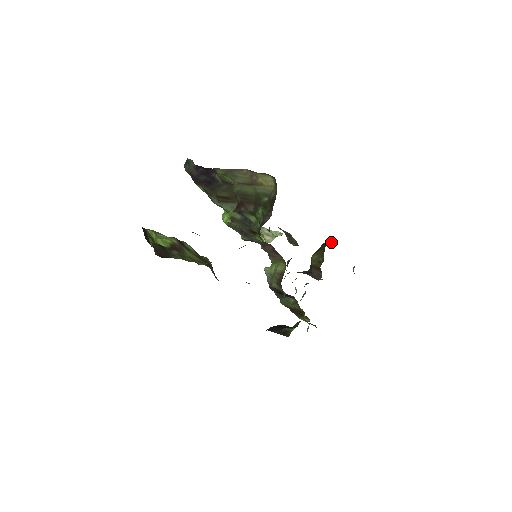
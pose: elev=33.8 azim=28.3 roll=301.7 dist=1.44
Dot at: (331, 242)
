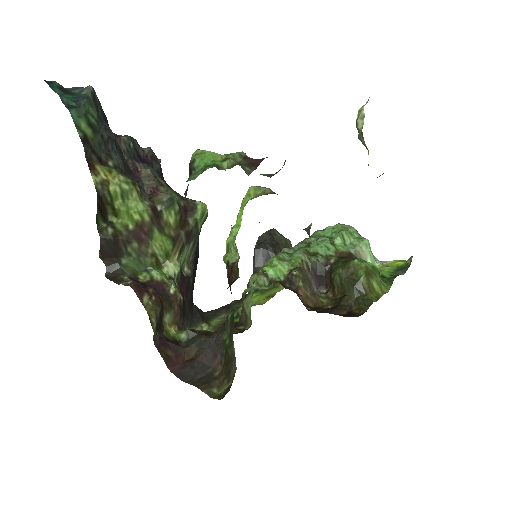
Dot at: (364, 292)
